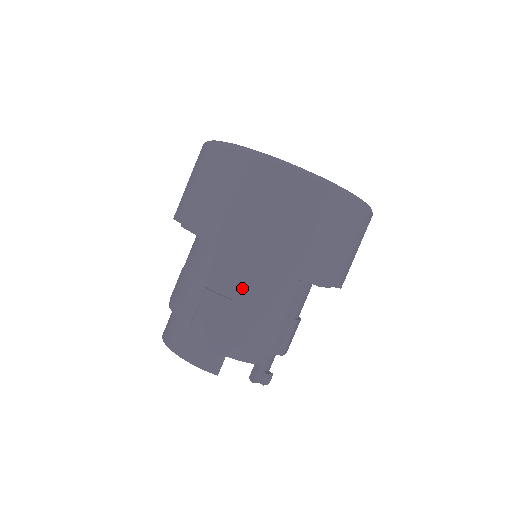
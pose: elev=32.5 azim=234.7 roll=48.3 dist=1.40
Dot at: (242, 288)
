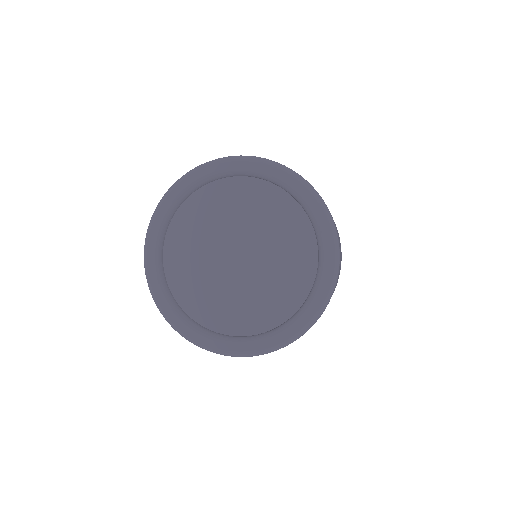
Dot at: occluded
